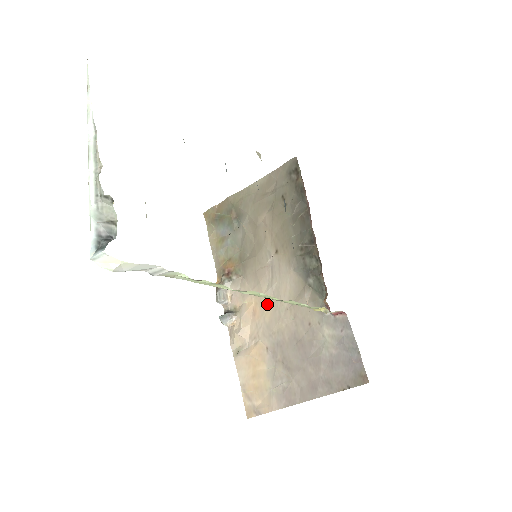
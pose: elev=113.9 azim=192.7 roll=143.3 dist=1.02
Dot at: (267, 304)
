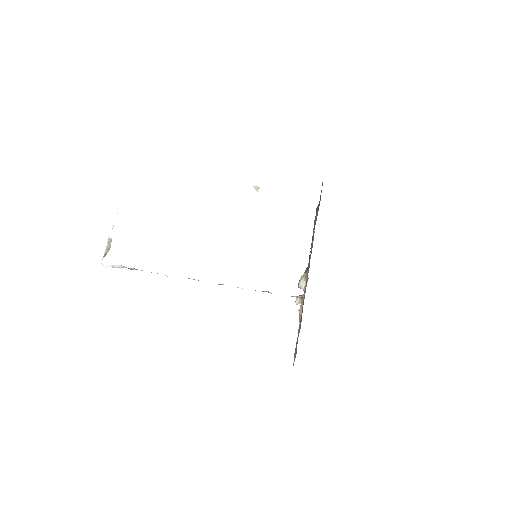
Dot at: occluded
